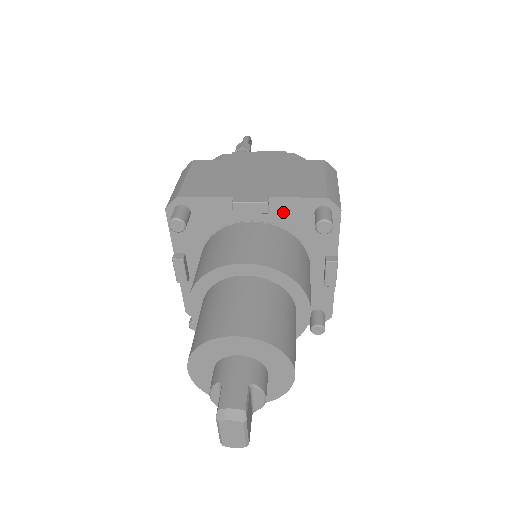
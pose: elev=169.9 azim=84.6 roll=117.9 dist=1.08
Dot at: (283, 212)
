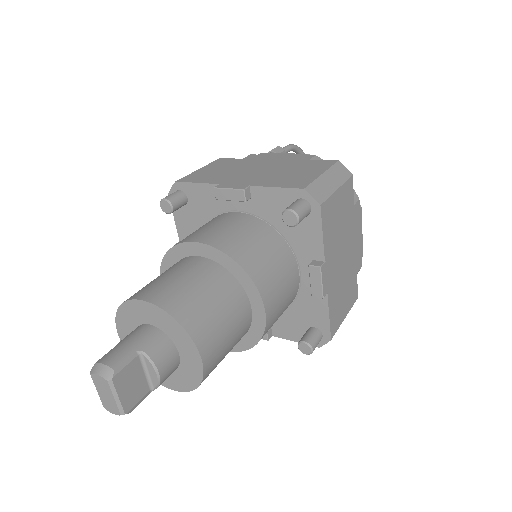
Dot at: (264, 203)
